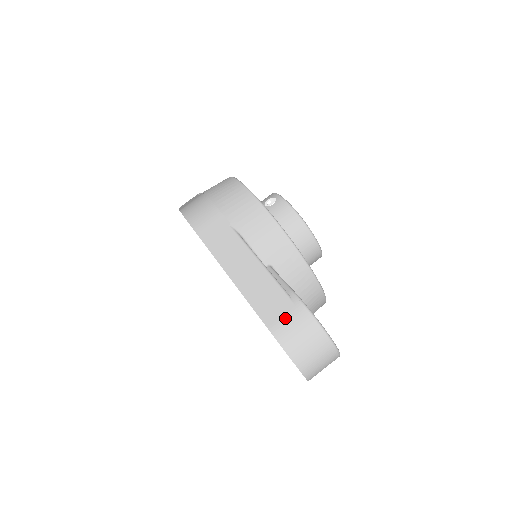
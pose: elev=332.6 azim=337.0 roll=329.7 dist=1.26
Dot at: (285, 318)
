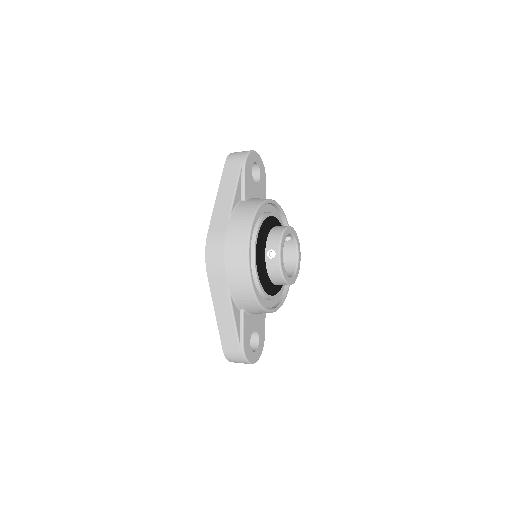
Dot at: (232, 352)
